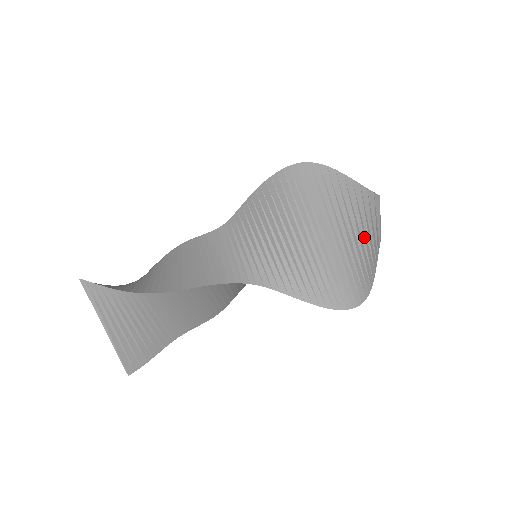
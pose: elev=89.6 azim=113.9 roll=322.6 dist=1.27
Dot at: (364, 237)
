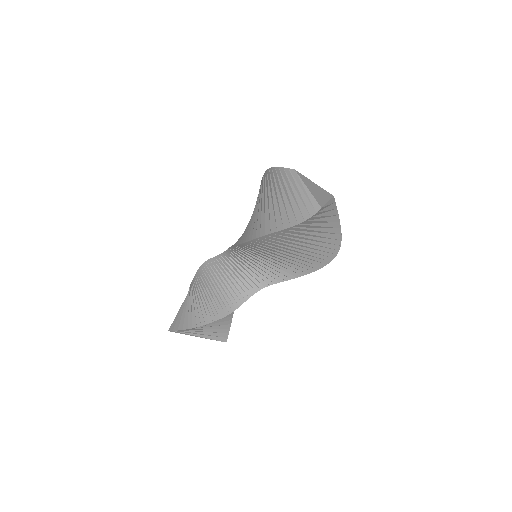
Dot at: (322, 226)
